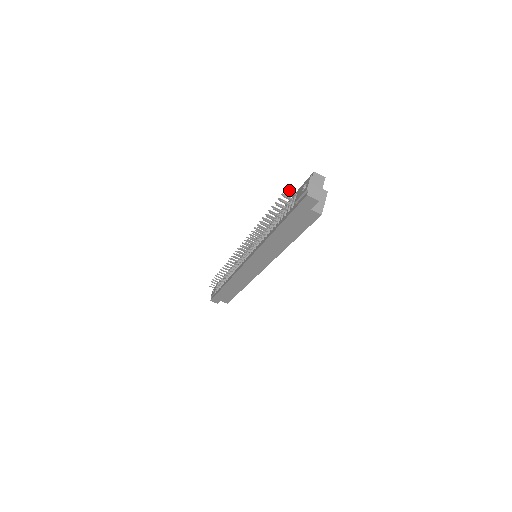
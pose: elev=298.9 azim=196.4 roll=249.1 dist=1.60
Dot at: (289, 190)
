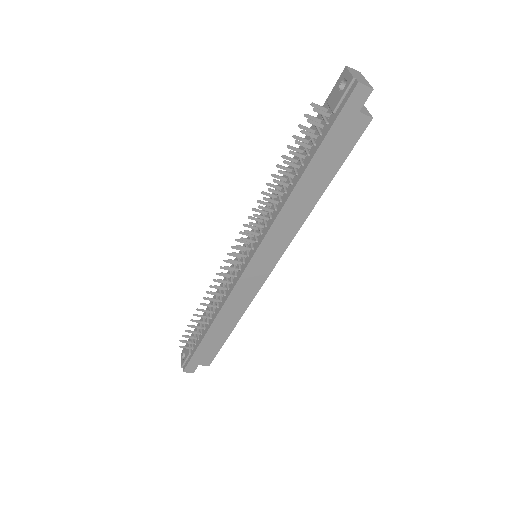
Dot at: (316, 104)
